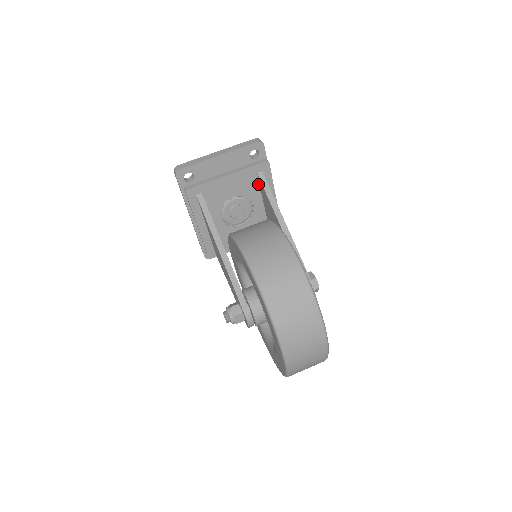
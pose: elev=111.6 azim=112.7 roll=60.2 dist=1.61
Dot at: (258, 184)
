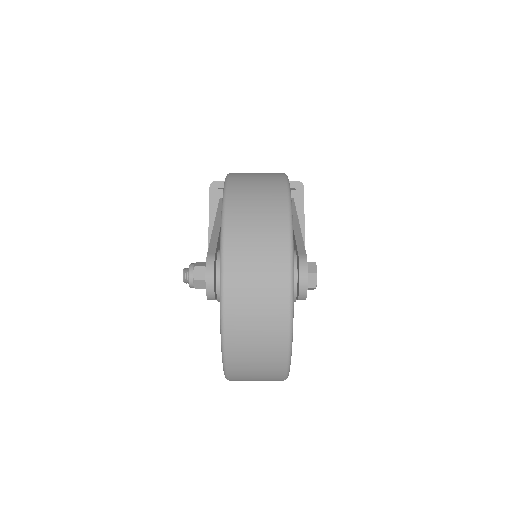
Dot at: occluded
